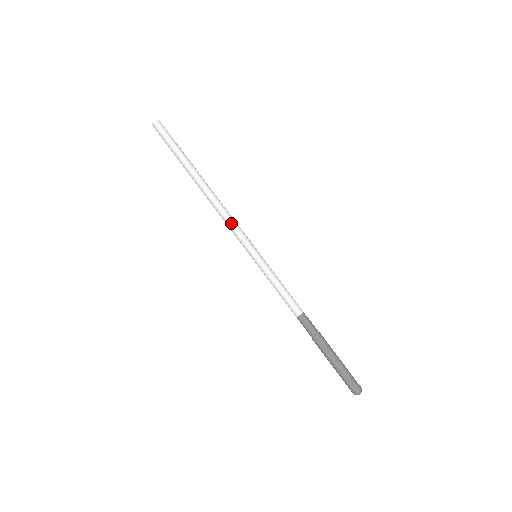
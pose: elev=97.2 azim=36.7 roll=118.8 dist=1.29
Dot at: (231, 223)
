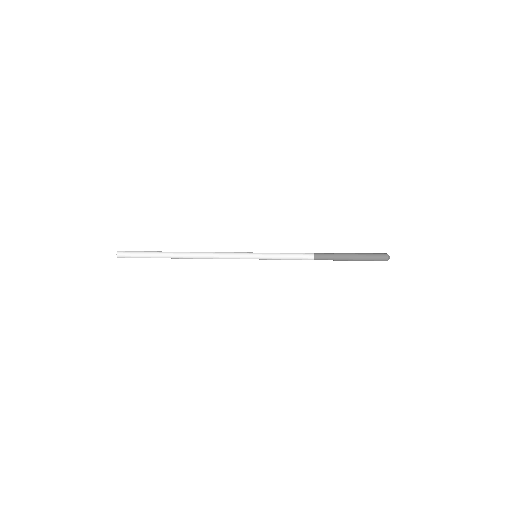
Dot at: (223, 254)
